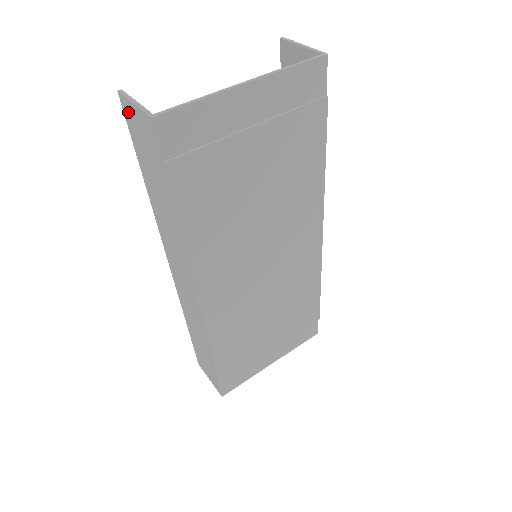
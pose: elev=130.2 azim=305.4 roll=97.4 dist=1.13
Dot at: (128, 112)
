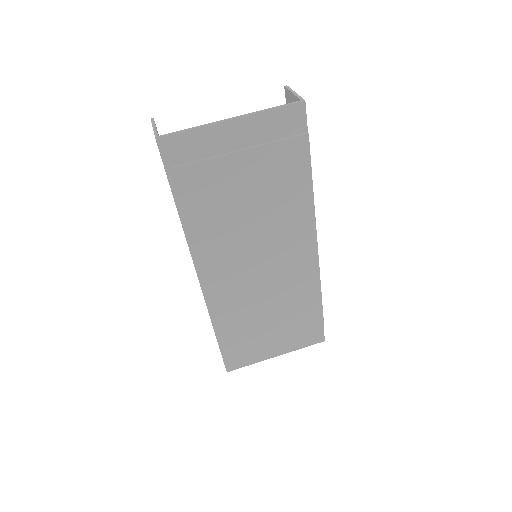
Dot at: occluded
